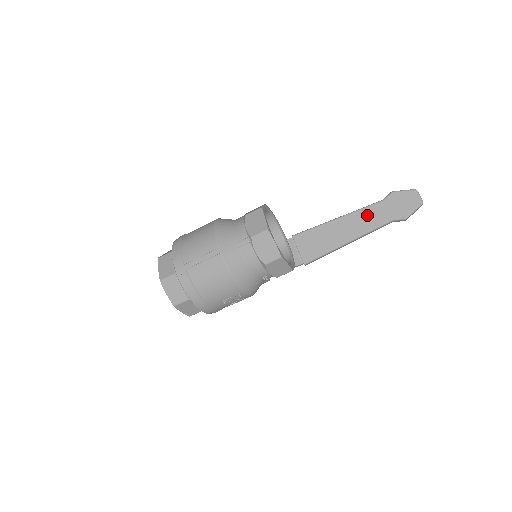
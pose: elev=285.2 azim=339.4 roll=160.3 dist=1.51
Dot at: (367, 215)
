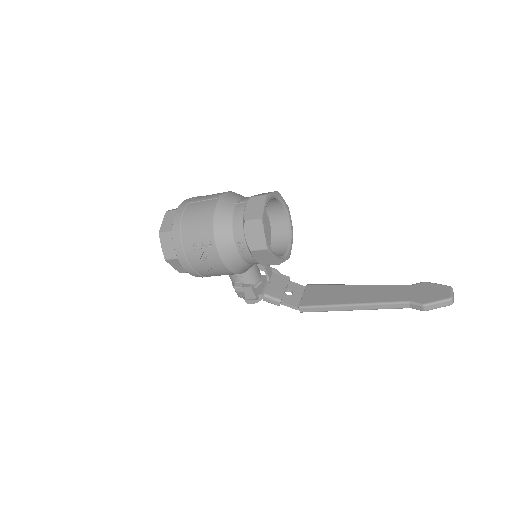
Dot at: (387, 290)
